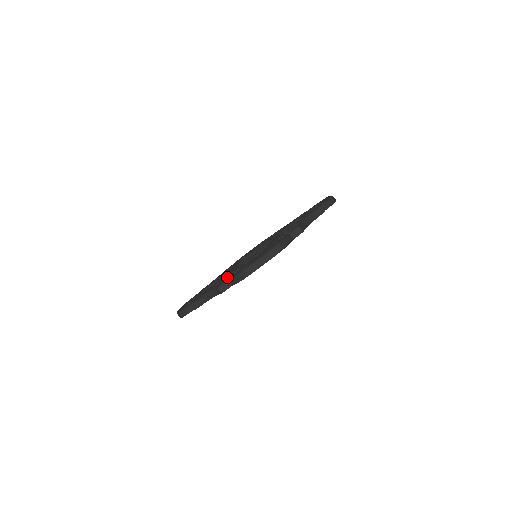
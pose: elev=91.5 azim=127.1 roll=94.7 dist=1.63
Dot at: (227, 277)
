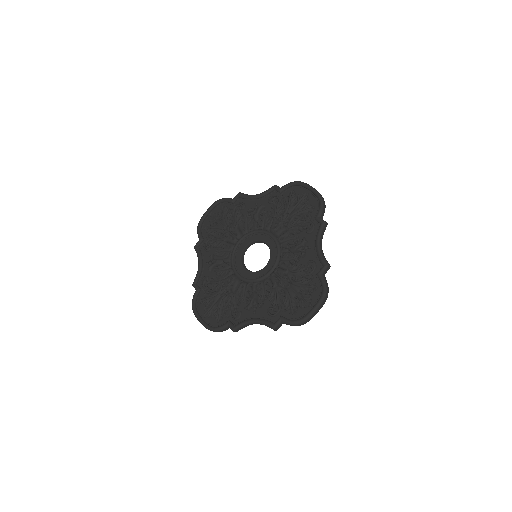
Dot at: (262, 304)
